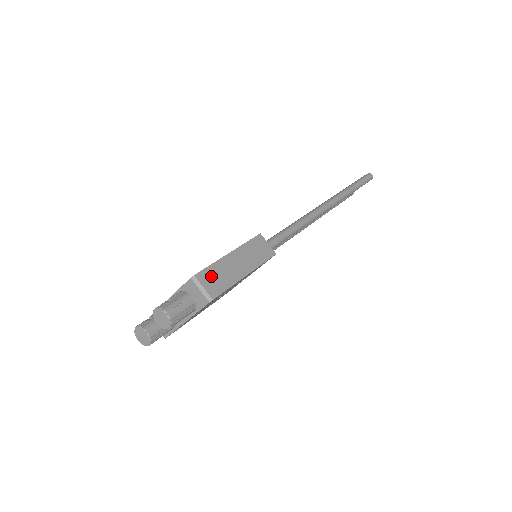
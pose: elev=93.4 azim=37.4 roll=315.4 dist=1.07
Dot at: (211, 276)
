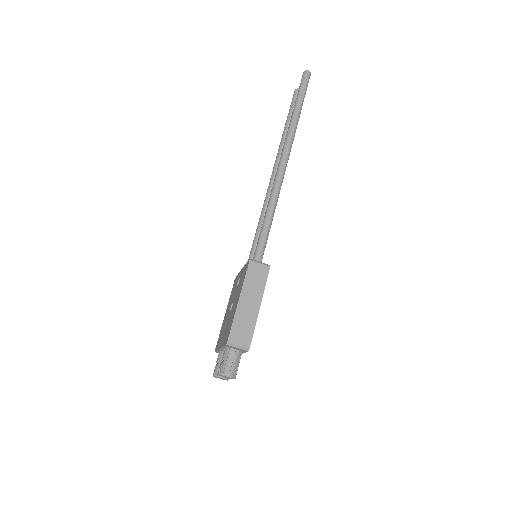
Dot at: (238, 332)
